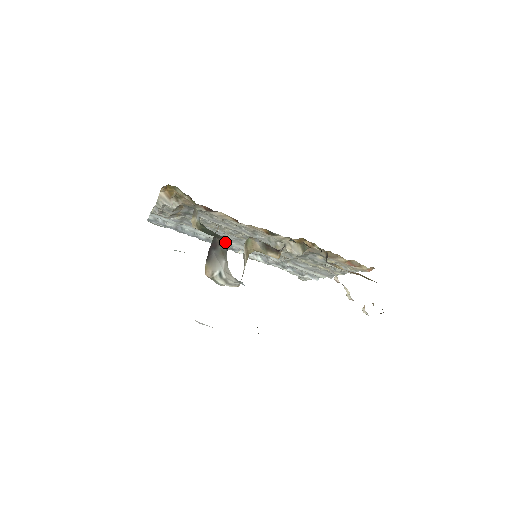
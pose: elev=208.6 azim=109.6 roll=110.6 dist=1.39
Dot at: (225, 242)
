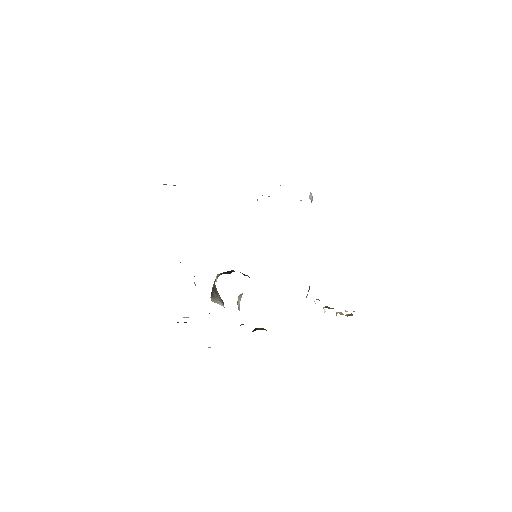
Dot at: (222, 300)
